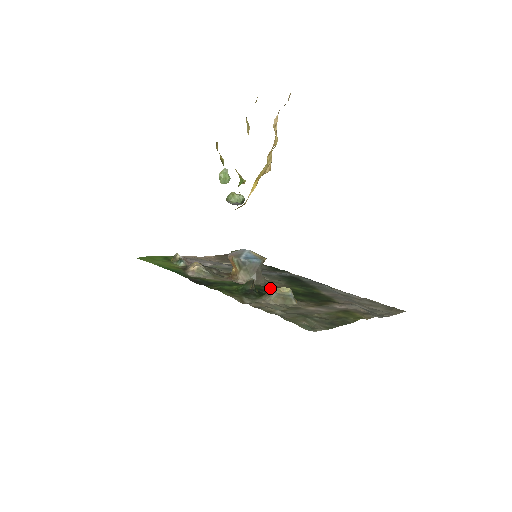
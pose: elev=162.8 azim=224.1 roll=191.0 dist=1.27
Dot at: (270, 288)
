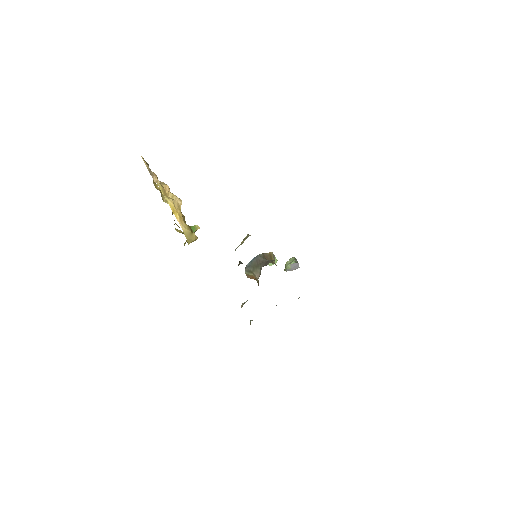
Dot at: occluded
